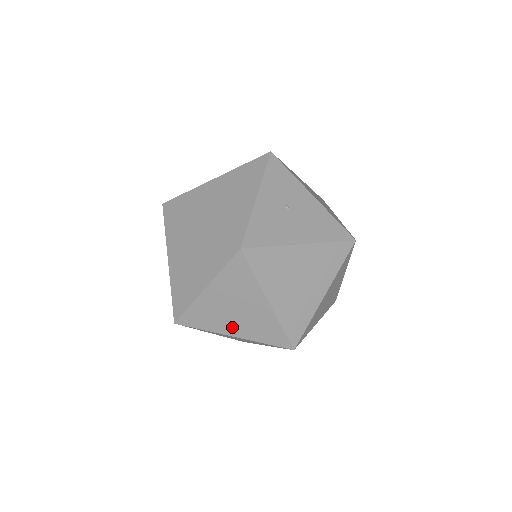
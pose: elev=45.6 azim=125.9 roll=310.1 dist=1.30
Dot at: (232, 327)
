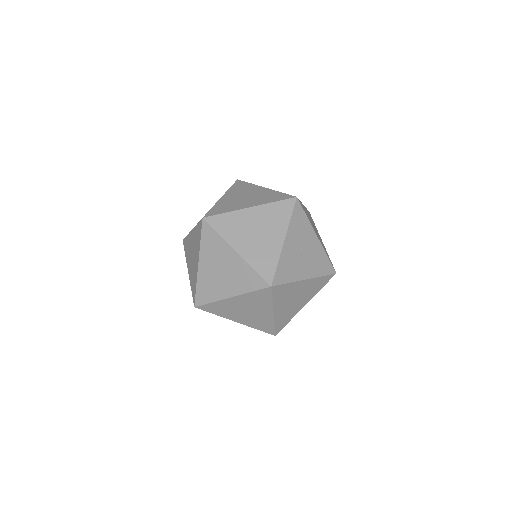
Dot at: (238, 318)
